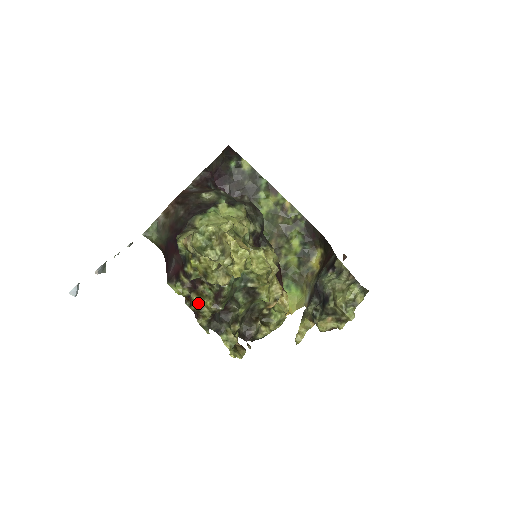
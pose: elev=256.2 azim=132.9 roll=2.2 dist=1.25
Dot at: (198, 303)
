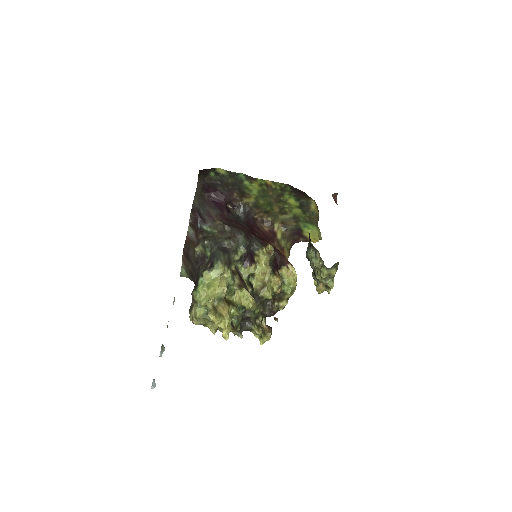
Dot at: occluded
